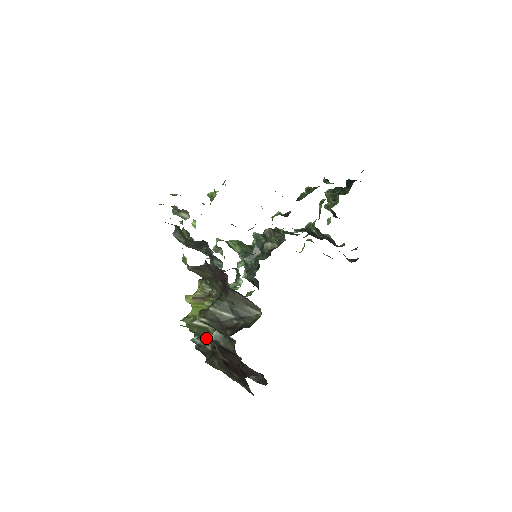
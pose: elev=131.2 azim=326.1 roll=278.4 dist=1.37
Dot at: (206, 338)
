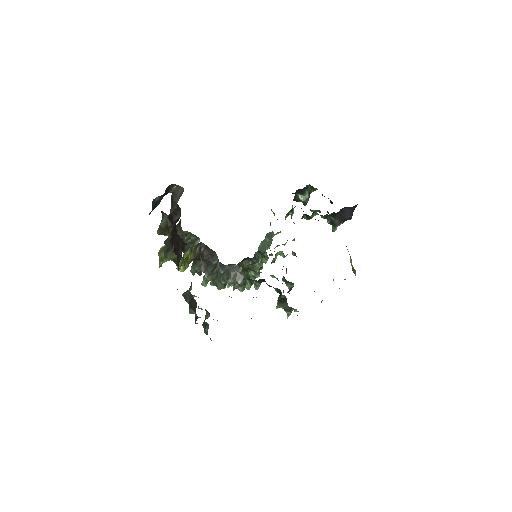
Dot at: (168, 251)
